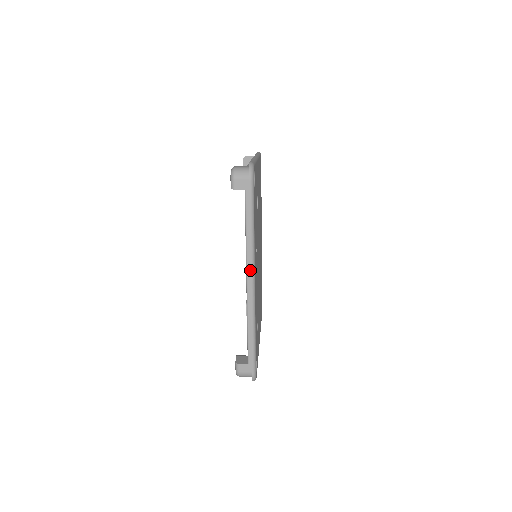
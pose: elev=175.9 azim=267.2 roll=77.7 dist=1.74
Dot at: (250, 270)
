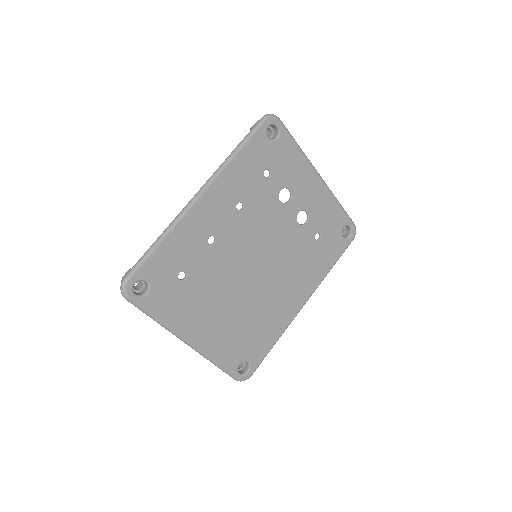
Dot at: (205, 183)
